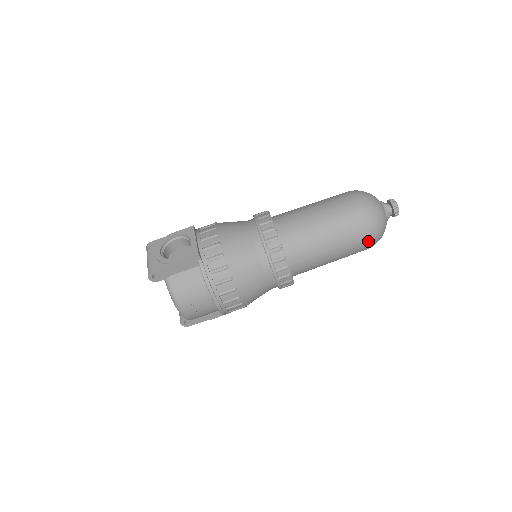
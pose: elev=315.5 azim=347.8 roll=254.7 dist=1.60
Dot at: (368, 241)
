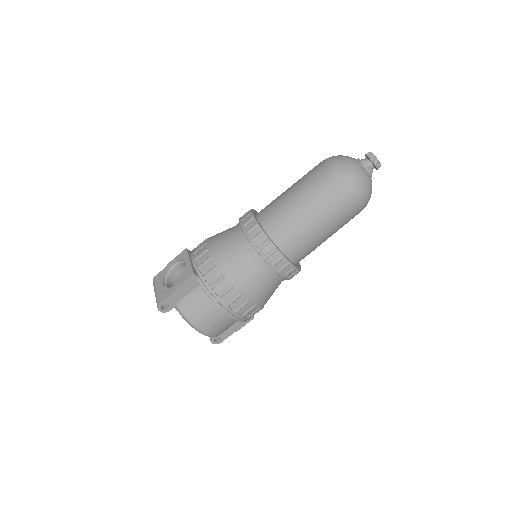
Dot at: (355, 203)
